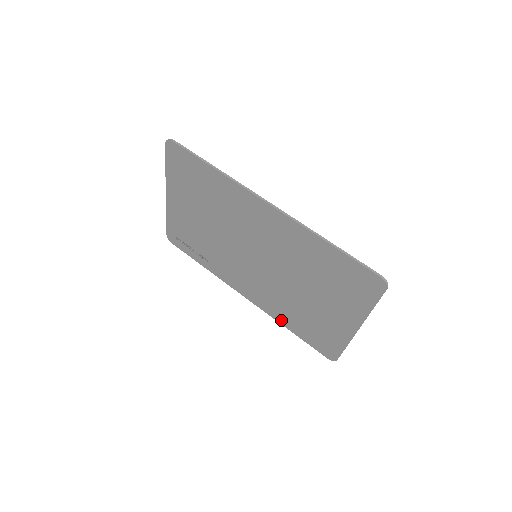
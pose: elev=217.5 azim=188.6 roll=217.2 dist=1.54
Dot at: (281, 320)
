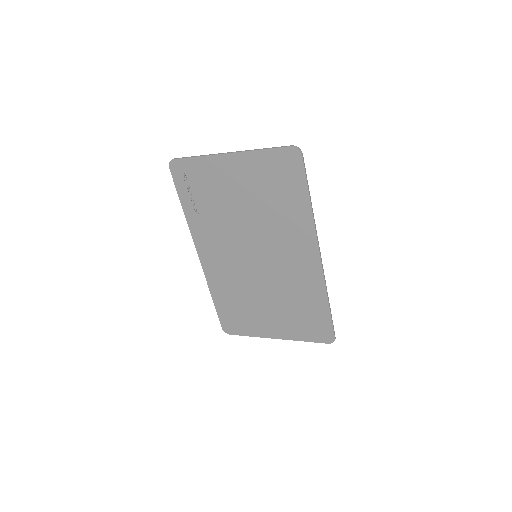
Dot at: (214, 290)
